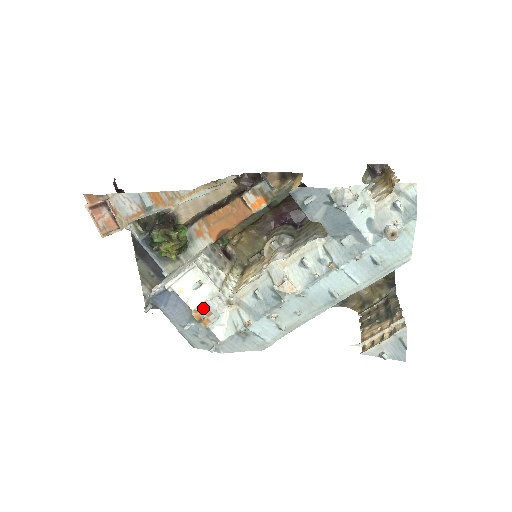
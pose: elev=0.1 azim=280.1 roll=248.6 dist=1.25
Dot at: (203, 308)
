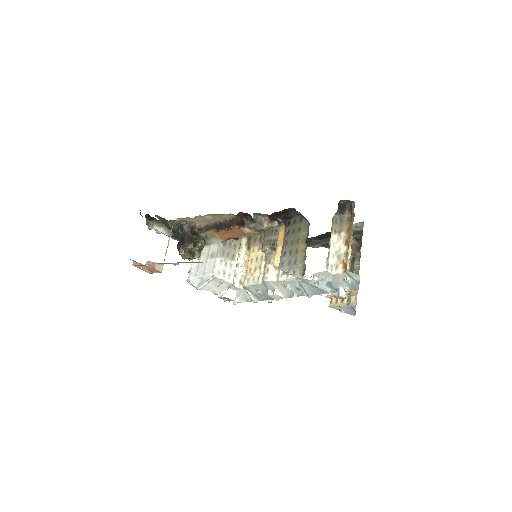
Dot at: (225, 298)
